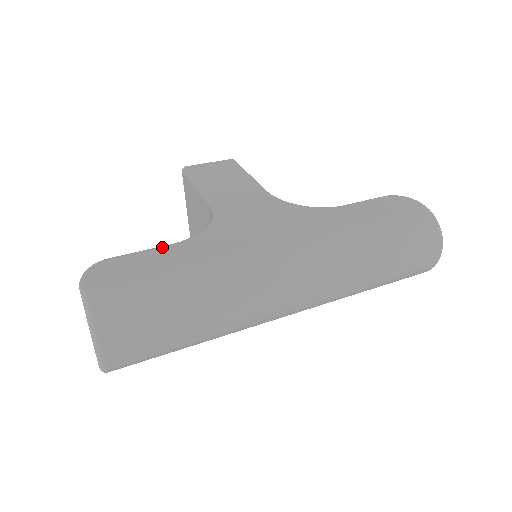
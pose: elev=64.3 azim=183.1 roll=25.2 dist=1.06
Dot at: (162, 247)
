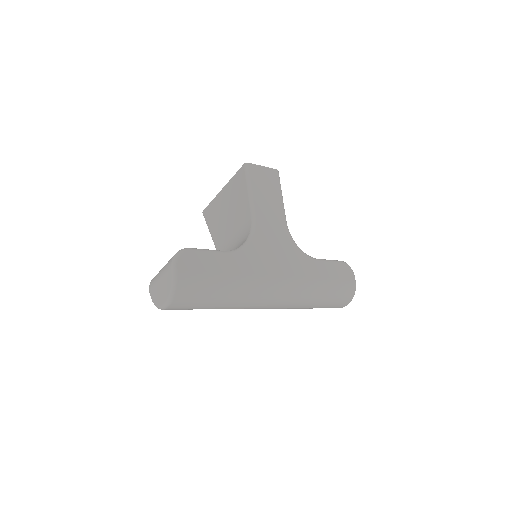
Dot at: (220, 253)
